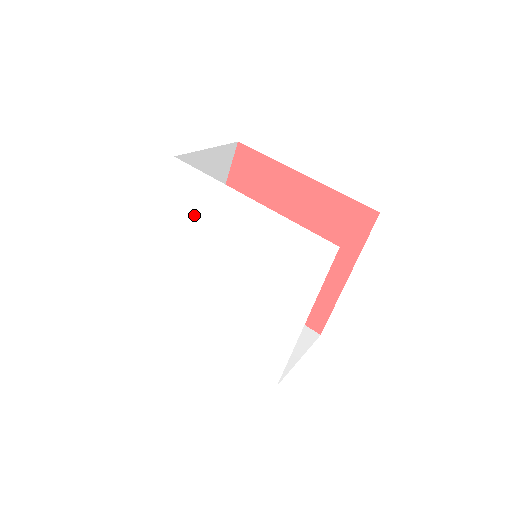
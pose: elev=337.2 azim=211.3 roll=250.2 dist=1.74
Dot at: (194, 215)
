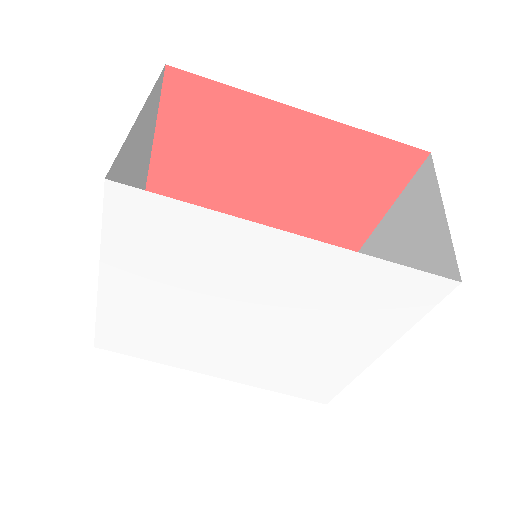
Dot at: (171, 261)
